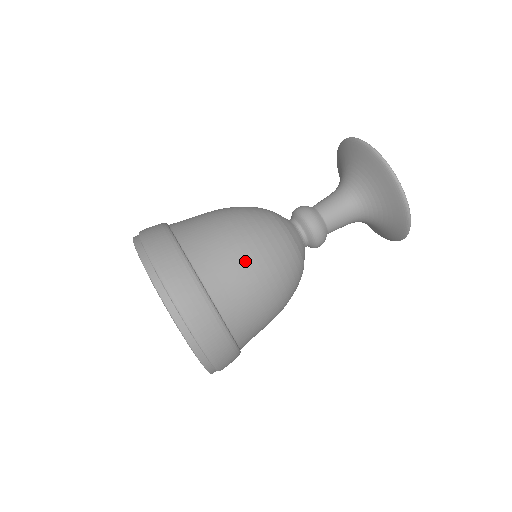
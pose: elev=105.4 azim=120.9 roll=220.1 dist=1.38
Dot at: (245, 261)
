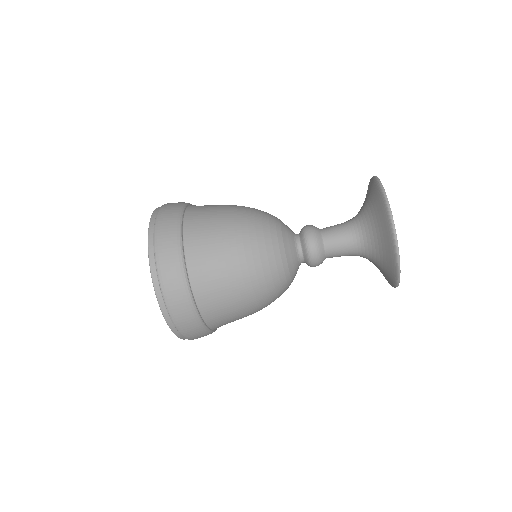
Dot at: (235, 283)
